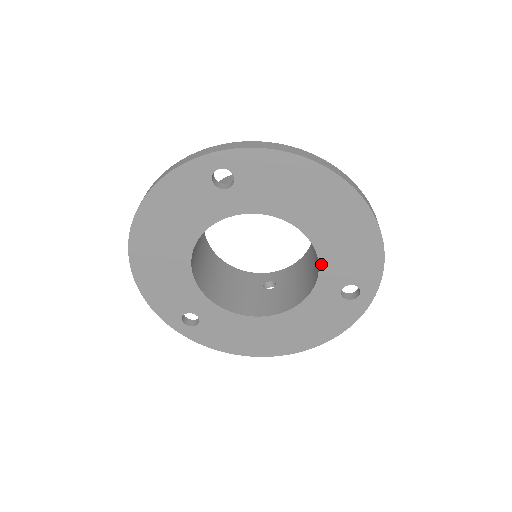
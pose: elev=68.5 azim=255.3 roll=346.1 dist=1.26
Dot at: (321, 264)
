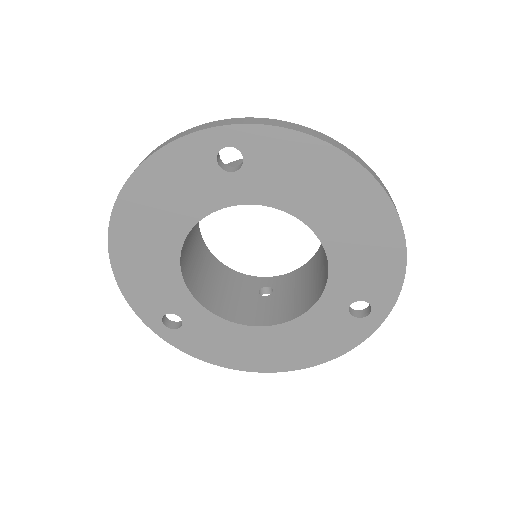
Dot at: (331, 273)
